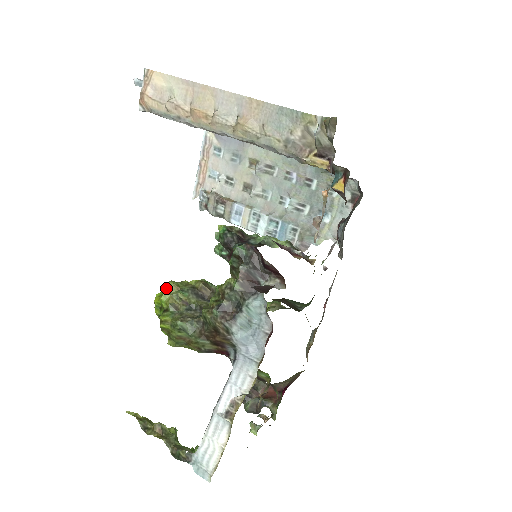
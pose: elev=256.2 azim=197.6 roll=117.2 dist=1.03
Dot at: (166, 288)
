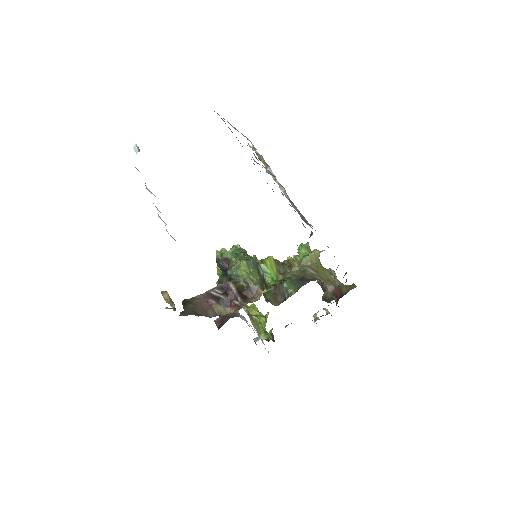
Dot at: occluded
